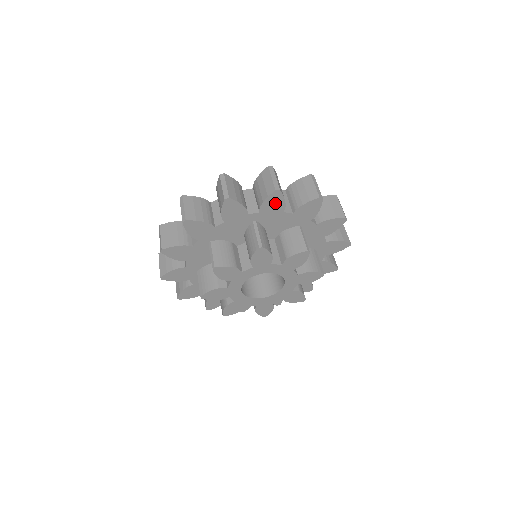
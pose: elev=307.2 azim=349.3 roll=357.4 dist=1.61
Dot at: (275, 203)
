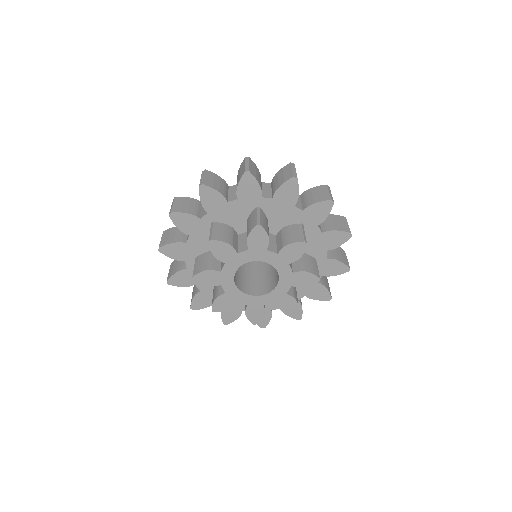
Dot at: (212, 198)
